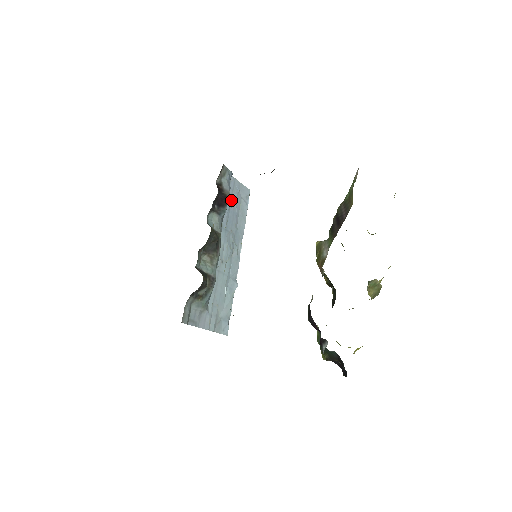
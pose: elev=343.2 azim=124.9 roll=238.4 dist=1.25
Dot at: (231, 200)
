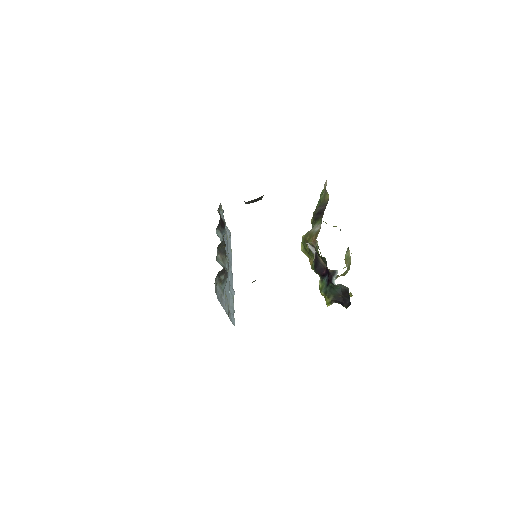
Dot at: occluded
